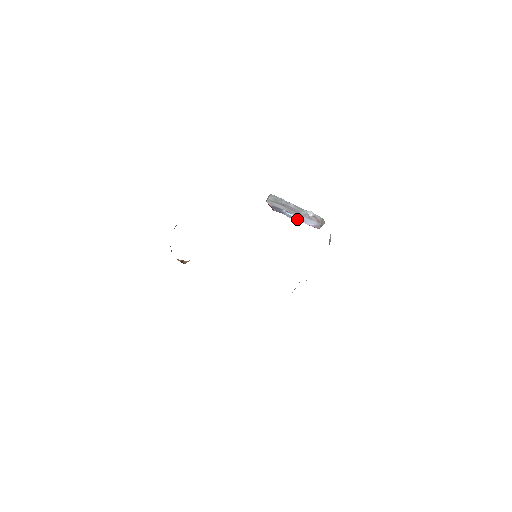
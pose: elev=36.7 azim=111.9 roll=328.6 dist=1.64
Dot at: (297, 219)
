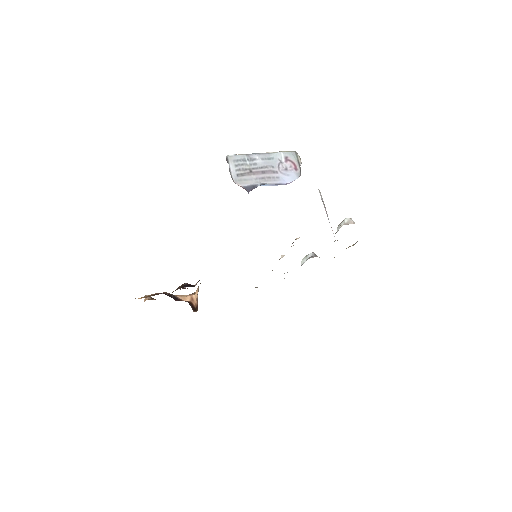
Dot at: (276, 185)
